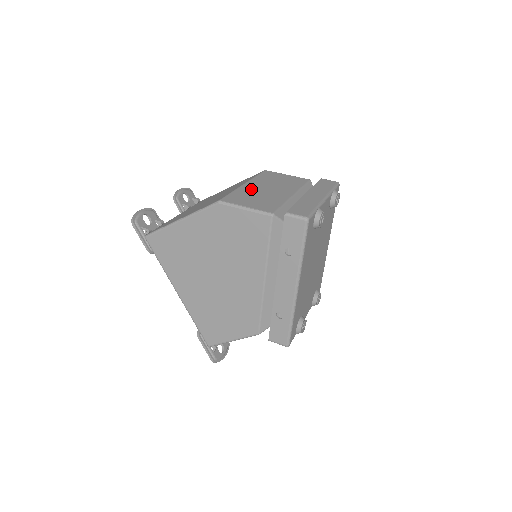
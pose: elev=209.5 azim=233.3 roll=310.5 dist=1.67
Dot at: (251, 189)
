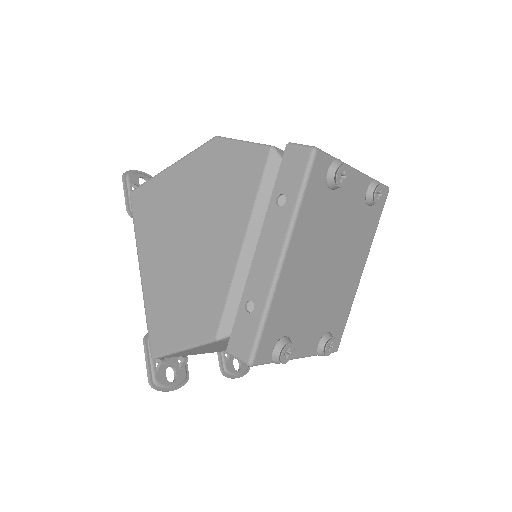
Dot at: occluded
